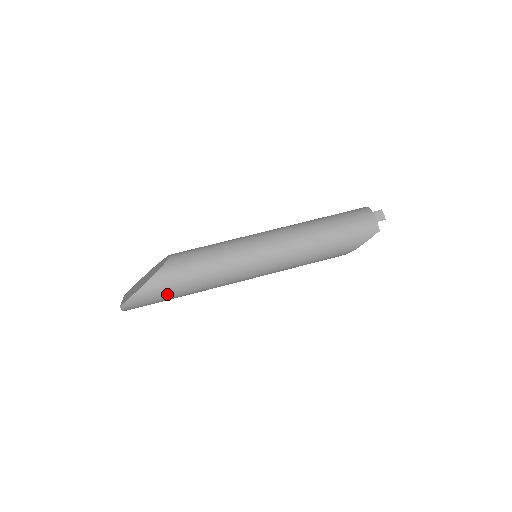
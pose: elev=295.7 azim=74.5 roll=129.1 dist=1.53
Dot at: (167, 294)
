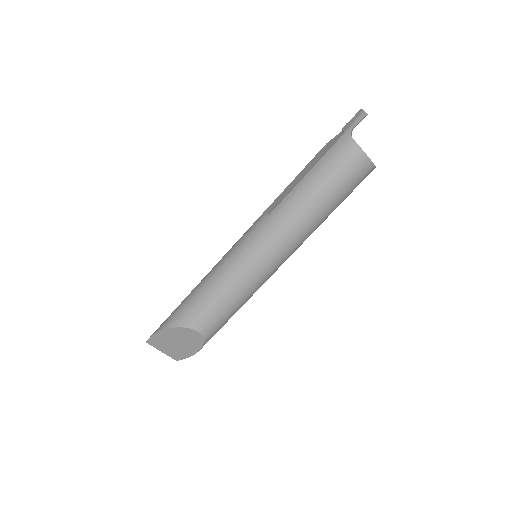
Dot at: occluded
